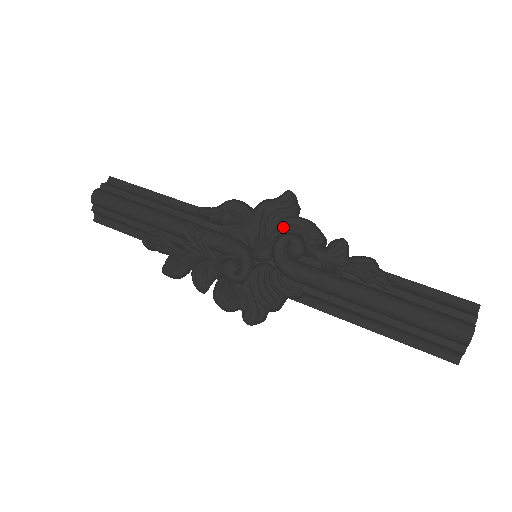
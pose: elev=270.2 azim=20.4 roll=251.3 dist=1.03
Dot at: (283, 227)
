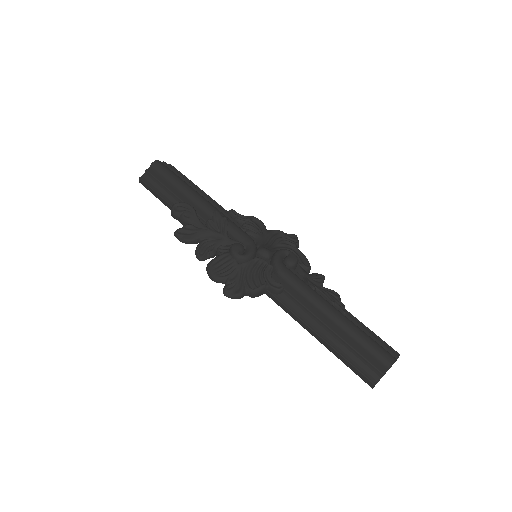
Dot at: (286, 248)
